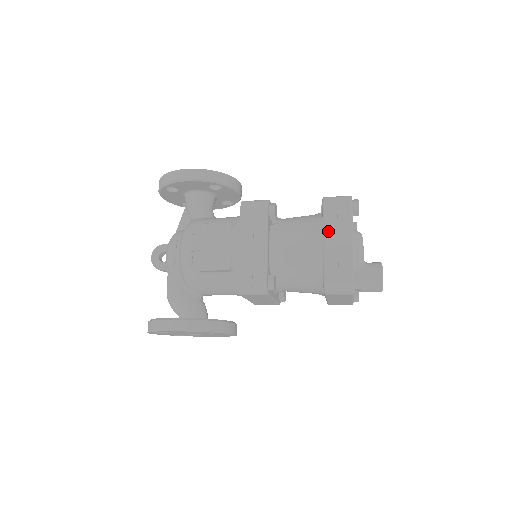
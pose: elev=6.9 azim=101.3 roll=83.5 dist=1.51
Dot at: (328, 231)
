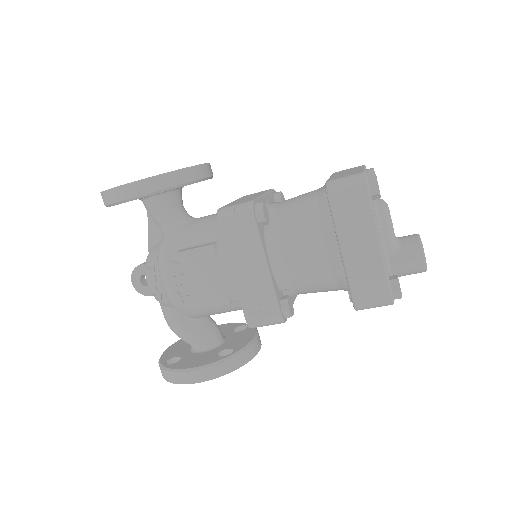
Dot at: (344, 235)
